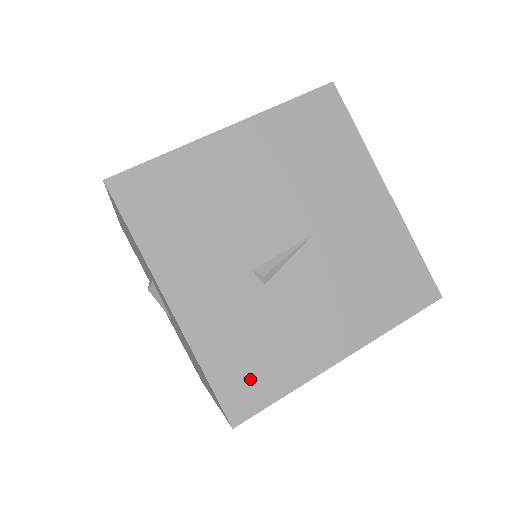
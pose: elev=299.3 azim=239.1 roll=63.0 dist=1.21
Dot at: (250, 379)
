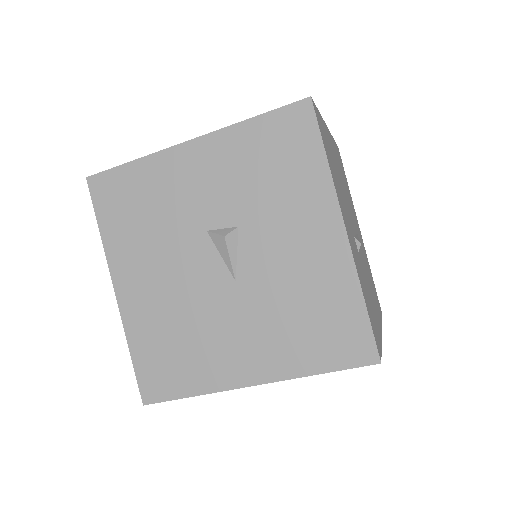
Dot at: (373, 323)
